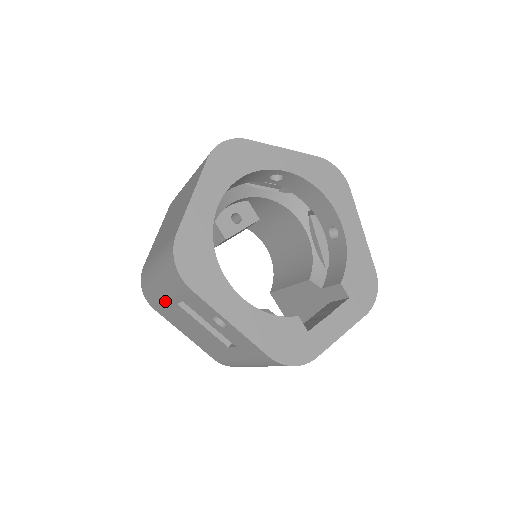
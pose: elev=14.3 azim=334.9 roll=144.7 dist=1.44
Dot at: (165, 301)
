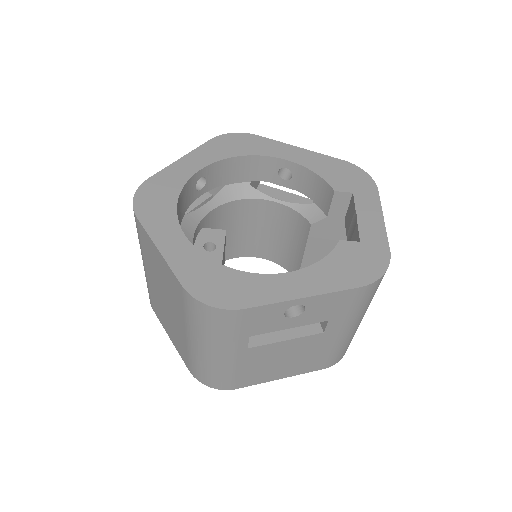
Dot at: (236, 362)
